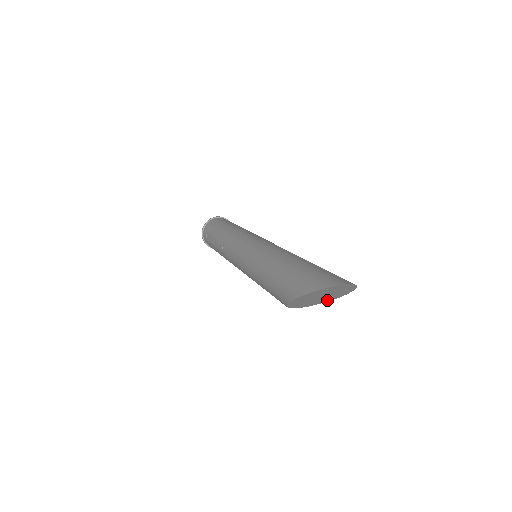
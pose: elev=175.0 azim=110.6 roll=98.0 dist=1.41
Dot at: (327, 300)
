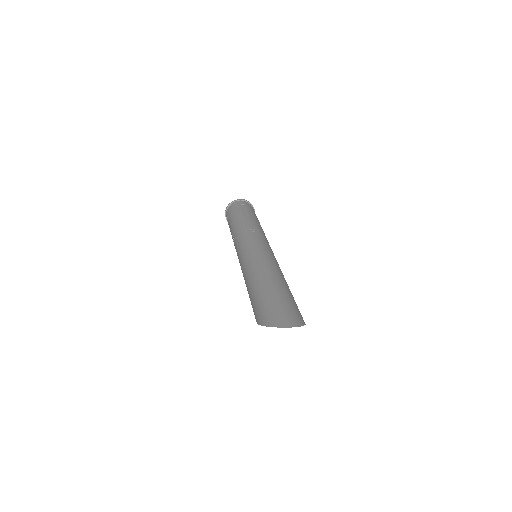
Dot at: occluded
